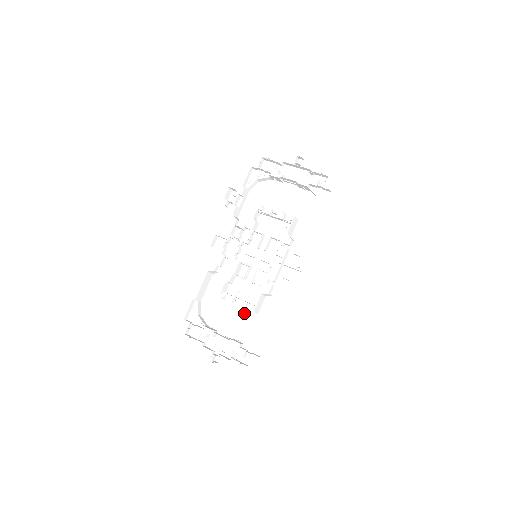
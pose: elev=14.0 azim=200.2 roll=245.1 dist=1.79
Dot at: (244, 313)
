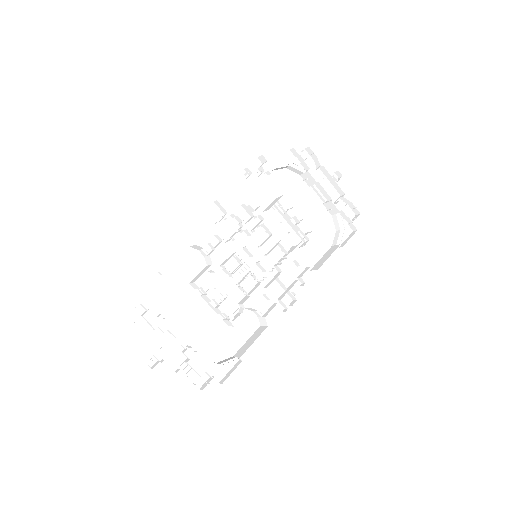
Dot at: (212, 317)
